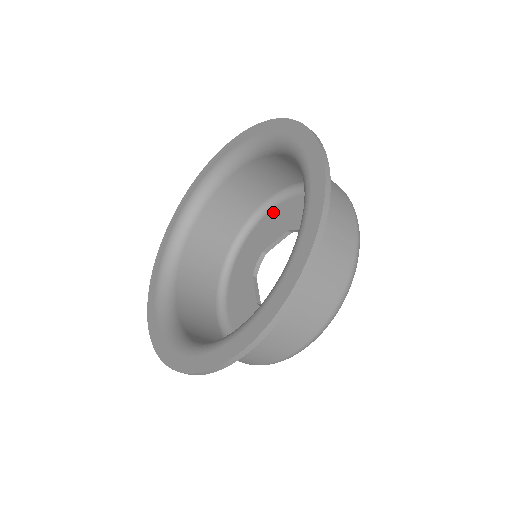
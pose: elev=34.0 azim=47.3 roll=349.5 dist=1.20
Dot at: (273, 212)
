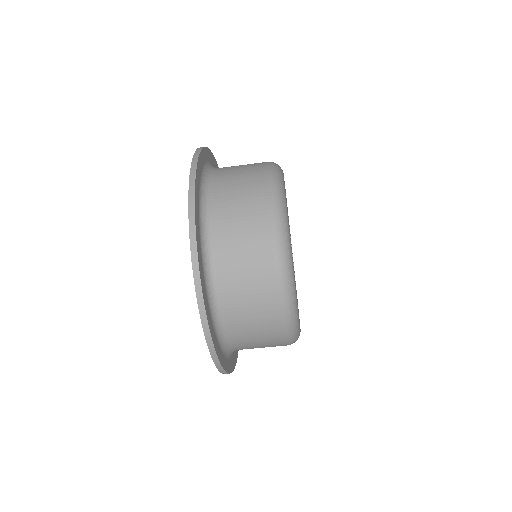
Dot at: occluded
